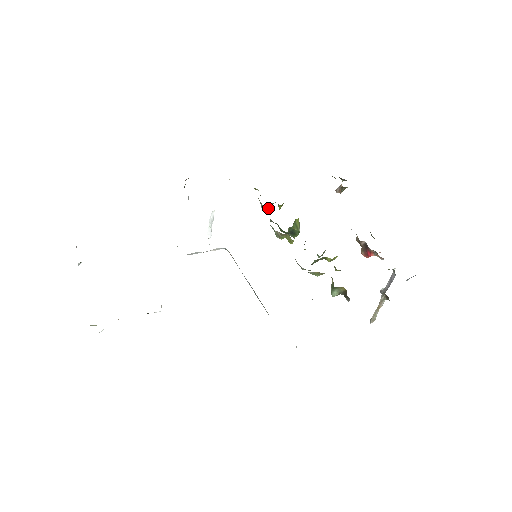
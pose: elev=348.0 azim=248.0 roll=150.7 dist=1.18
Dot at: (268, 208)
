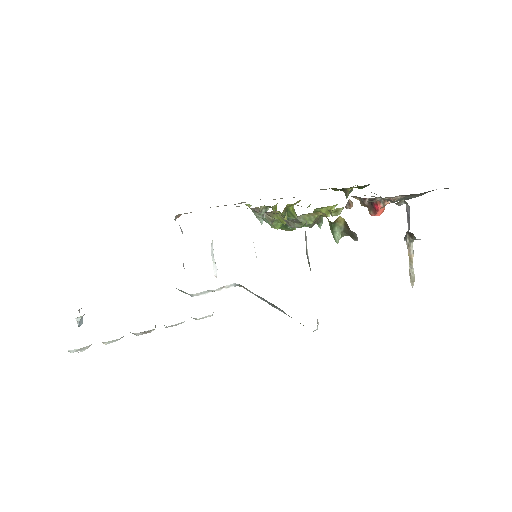
Dot at: (259, 209)
